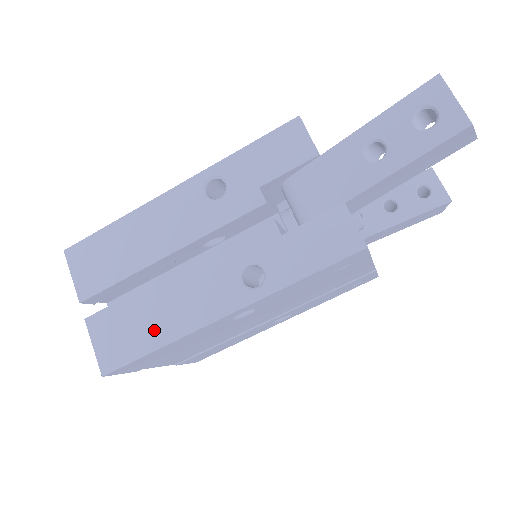
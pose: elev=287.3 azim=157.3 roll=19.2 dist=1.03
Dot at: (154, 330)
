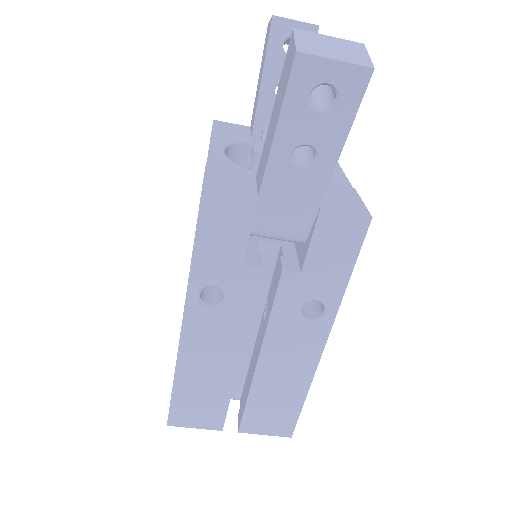
Dot at: (290, 394)
